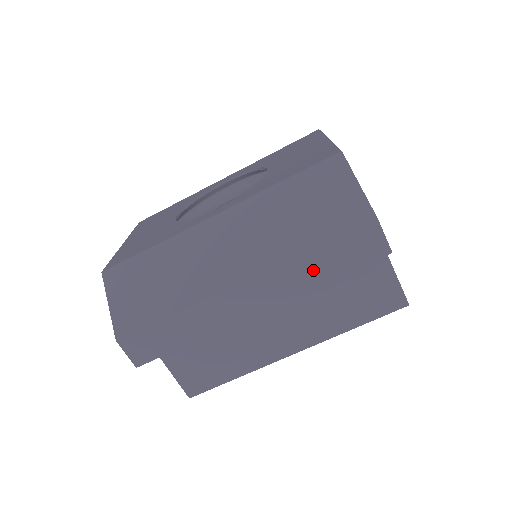
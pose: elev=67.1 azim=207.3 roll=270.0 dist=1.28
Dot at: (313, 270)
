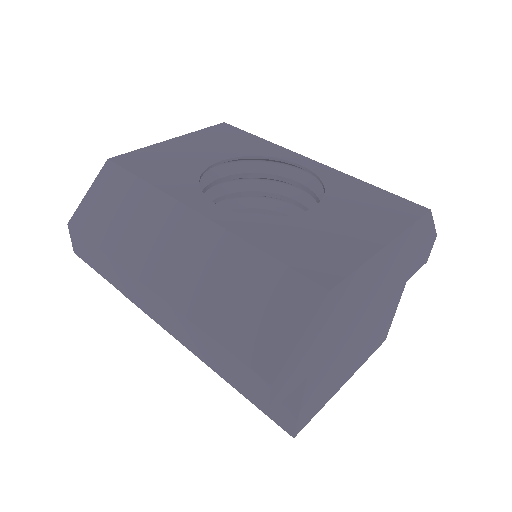
Dot at: (204, 348)
